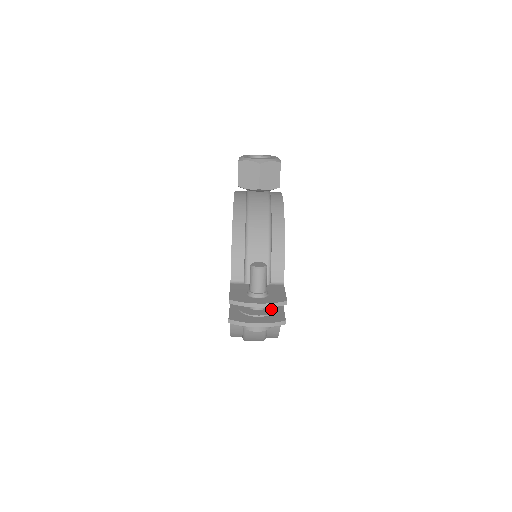
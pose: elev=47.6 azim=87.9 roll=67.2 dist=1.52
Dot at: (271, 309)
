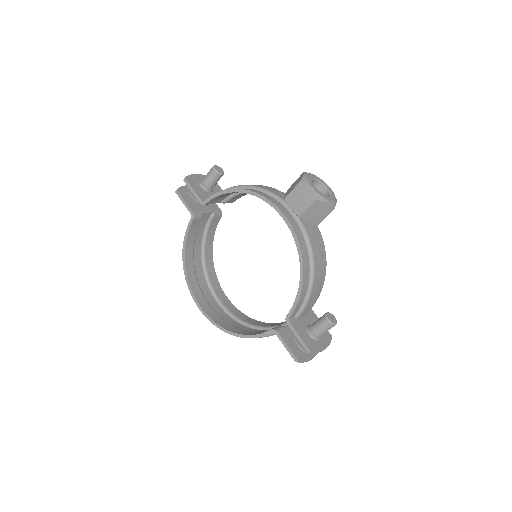
Dot at: occluded
